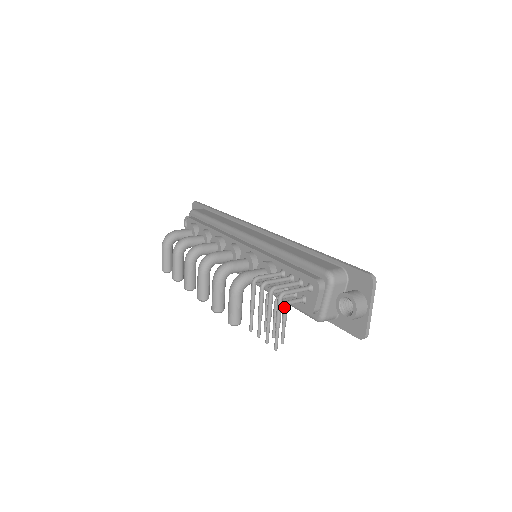
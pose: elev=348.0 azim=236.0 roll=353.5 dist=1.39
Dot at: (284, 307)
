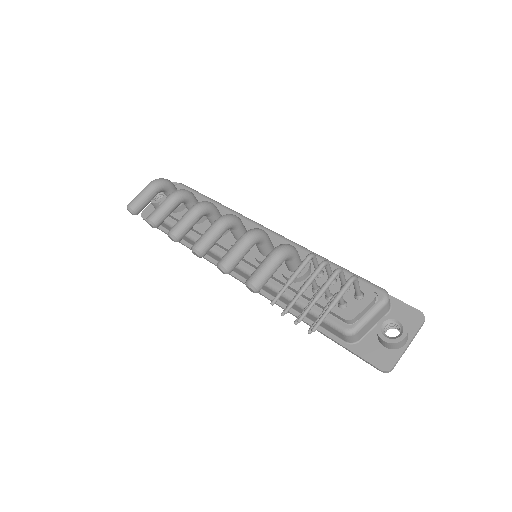
Dot at: occluded
